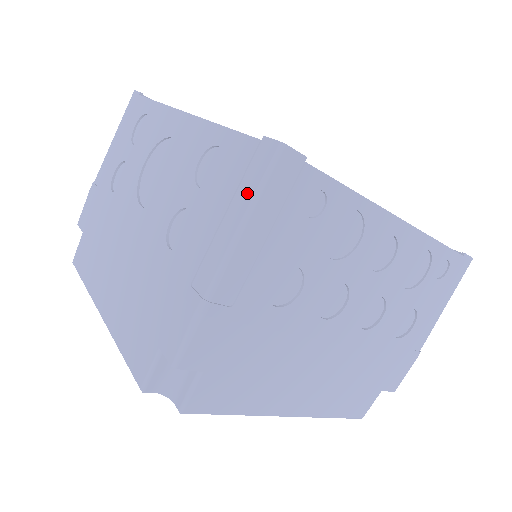
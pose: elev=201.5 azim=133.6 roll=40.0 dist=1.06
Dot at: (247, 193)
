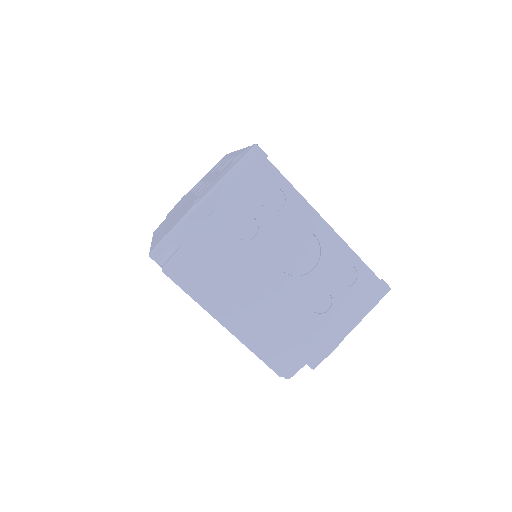
Dot at: (370, 304)
